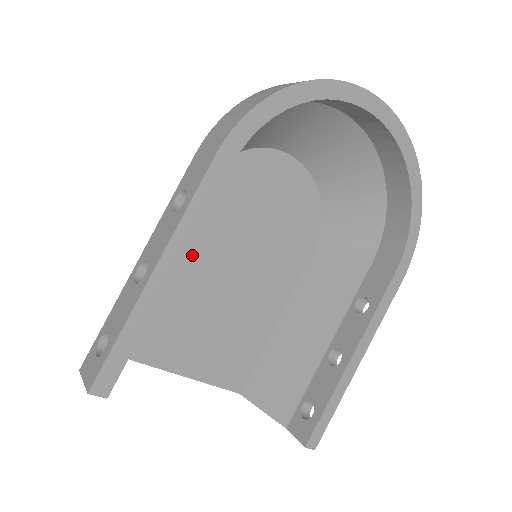
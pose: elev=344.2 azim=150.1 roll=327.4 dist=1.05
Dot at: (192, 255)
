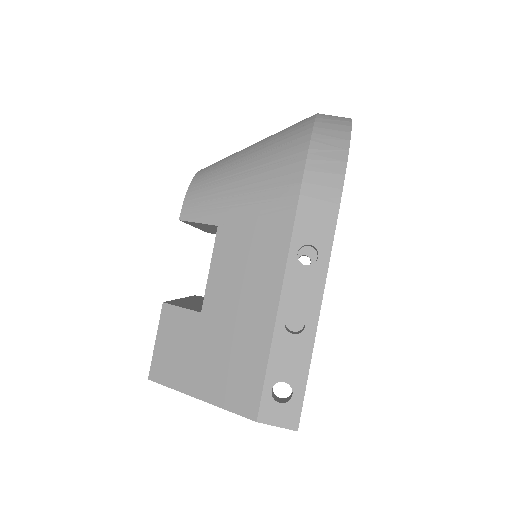
Dot at: occluded
